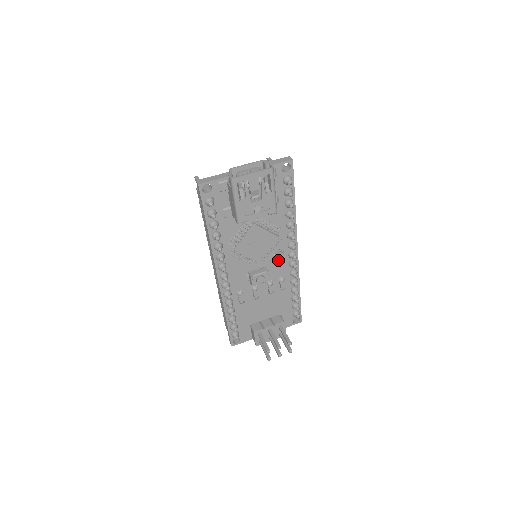
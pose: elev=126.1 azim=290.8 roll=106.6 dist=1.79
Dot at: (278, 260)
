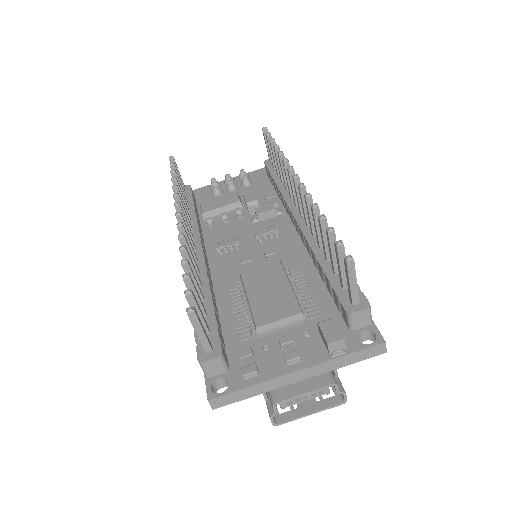
Dot at: occluded
